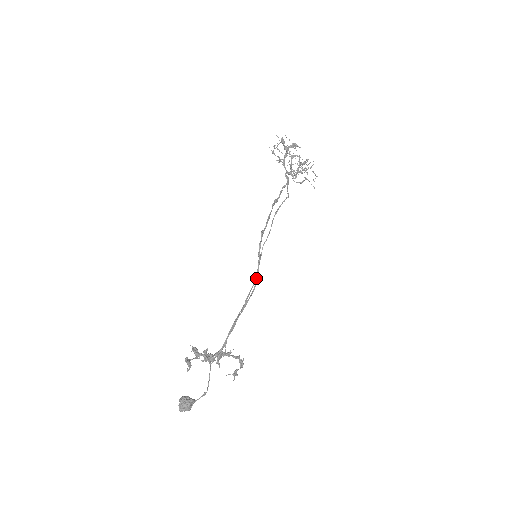
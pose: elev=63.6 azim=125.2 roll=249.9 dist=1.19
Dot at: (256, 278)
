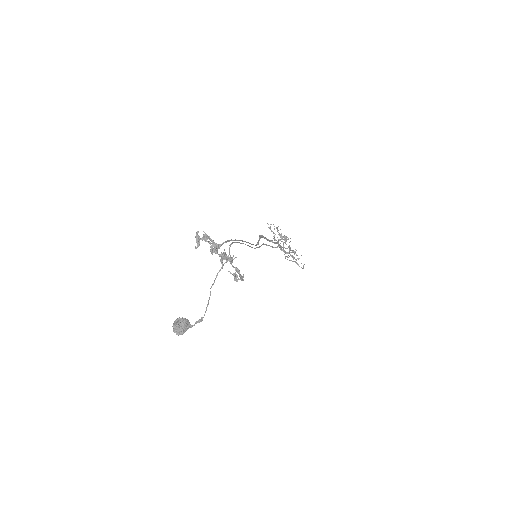
Dot at: (257, 242)
